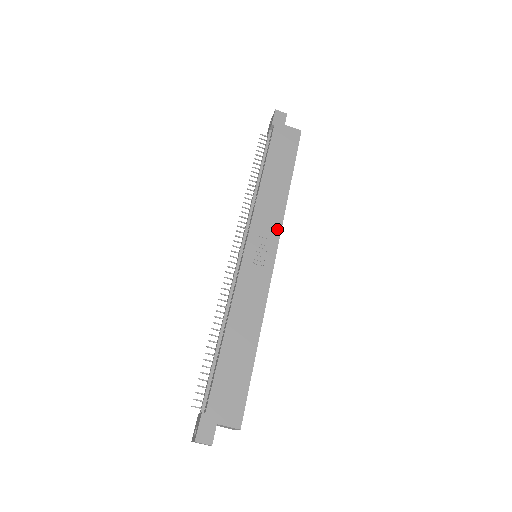
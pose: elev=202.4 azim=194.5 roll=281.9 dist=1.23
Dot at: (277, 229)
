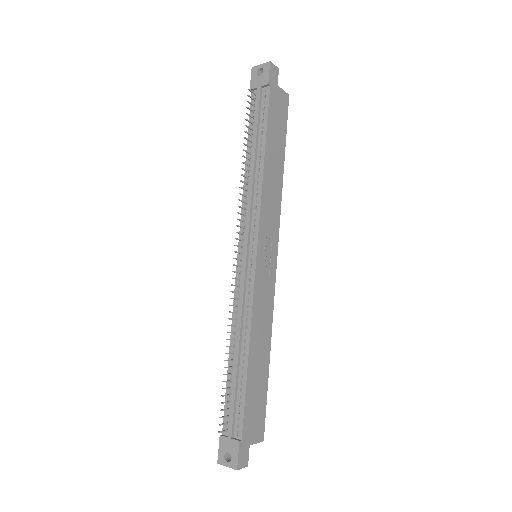
Dot at: (277, 226)
